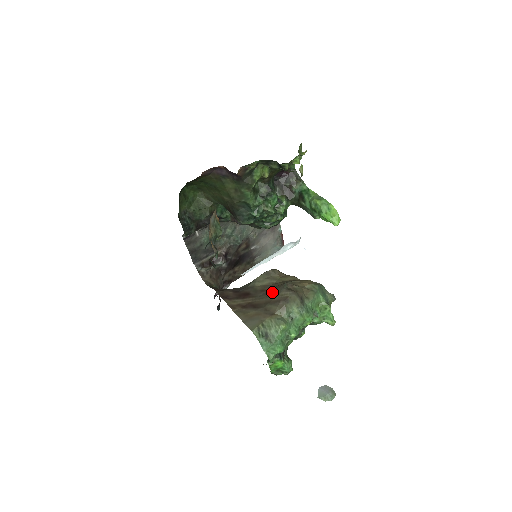
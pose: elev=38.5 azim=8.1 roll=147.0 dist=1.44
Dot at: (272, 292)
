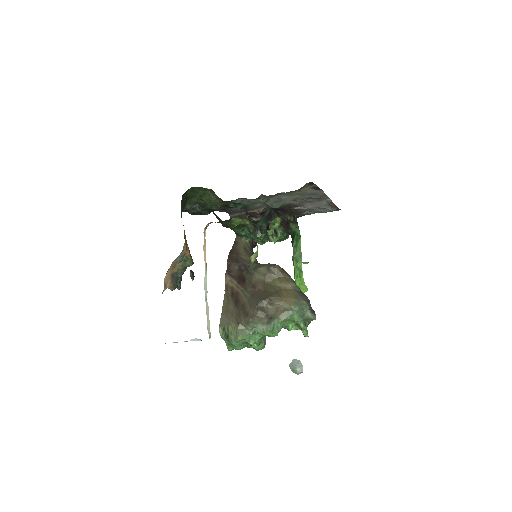
Dot at: (253, 298)
